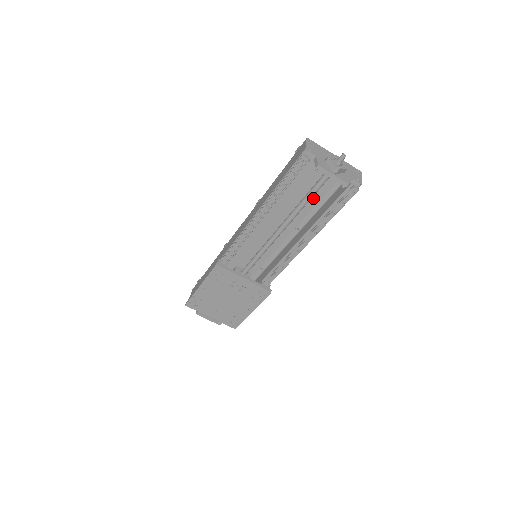
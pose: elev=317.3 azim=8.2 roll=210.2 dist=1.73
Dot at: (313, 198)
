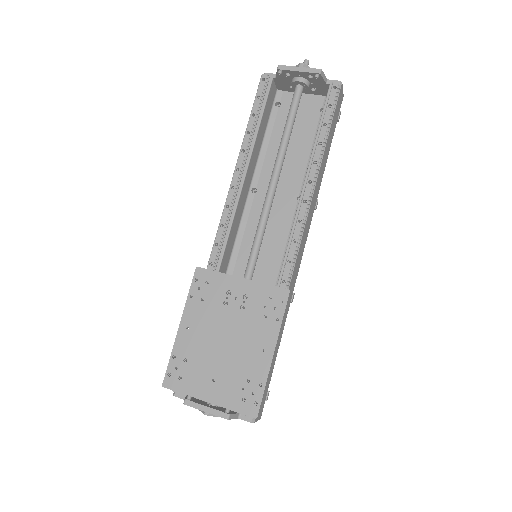
Dot at: (302, 147)
